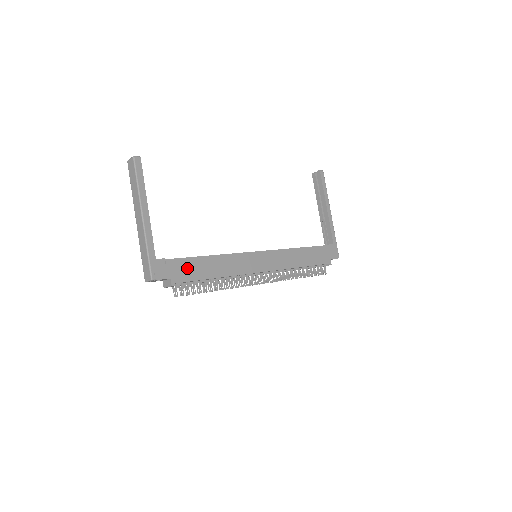
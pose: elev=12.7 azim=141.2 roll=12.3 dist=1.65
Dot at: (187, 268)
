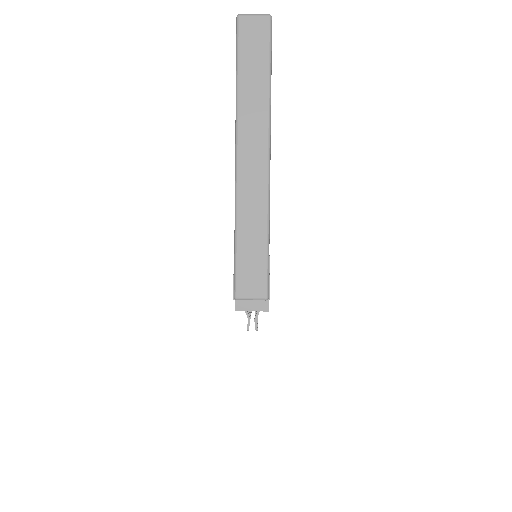
Dot at: occluded
